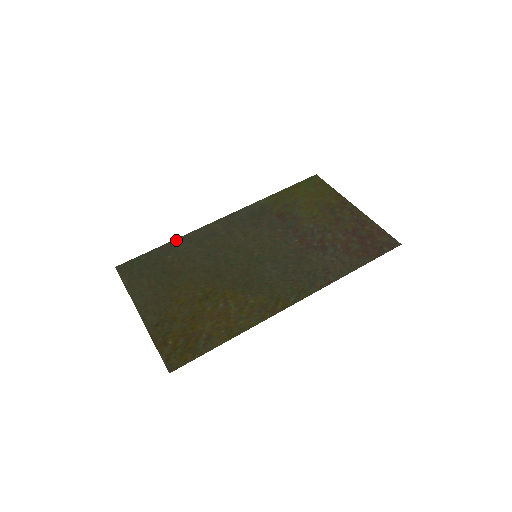
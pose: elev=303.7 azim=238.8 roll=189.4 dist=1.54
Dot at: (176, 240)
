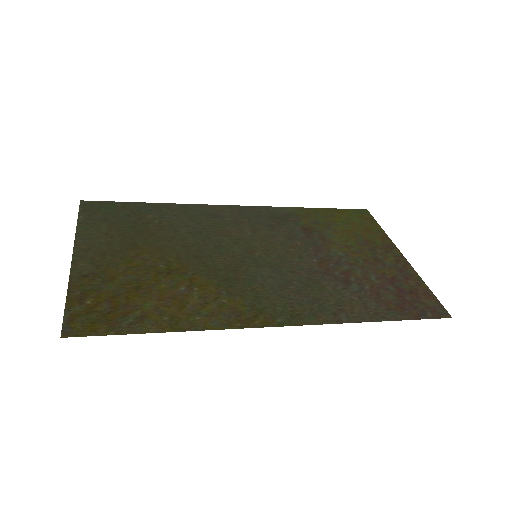
Dot at: (169, 204)
